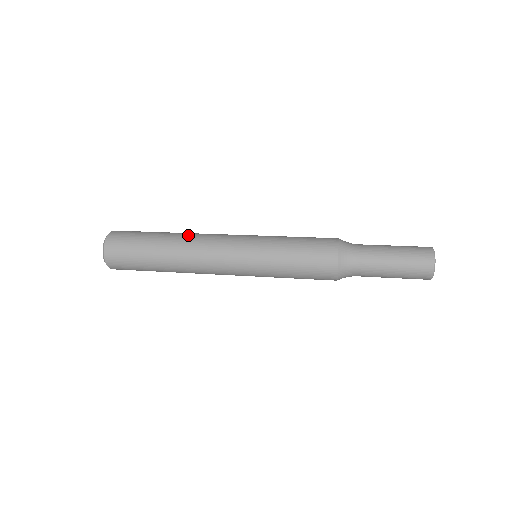
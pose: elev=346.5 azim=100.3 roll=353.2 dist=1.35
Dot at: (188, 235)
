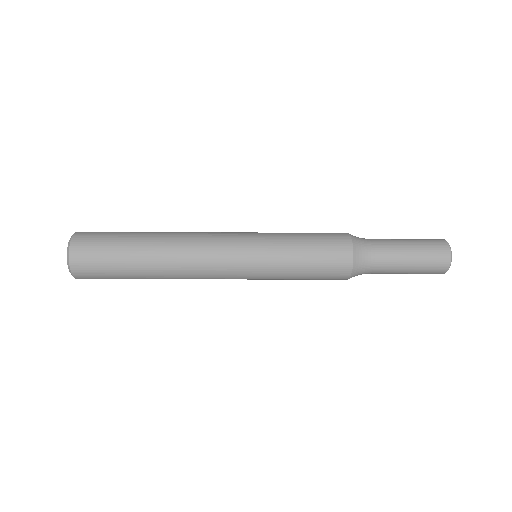
Dot at: occluded
